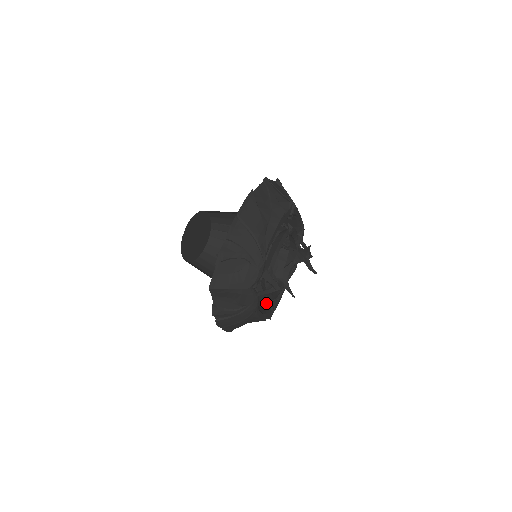
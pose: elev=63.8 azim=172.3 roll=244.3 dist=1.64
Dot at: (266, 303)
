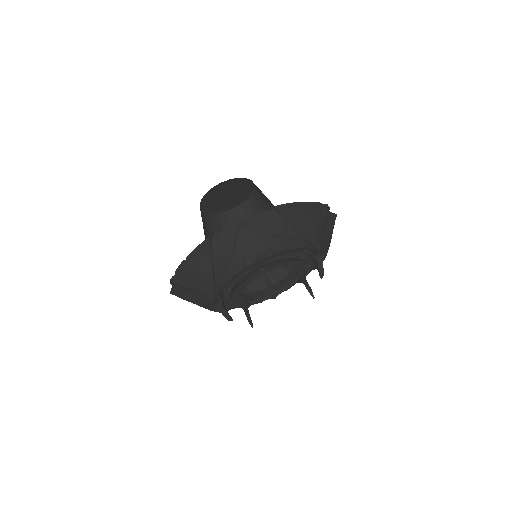
Dot at: occluded
